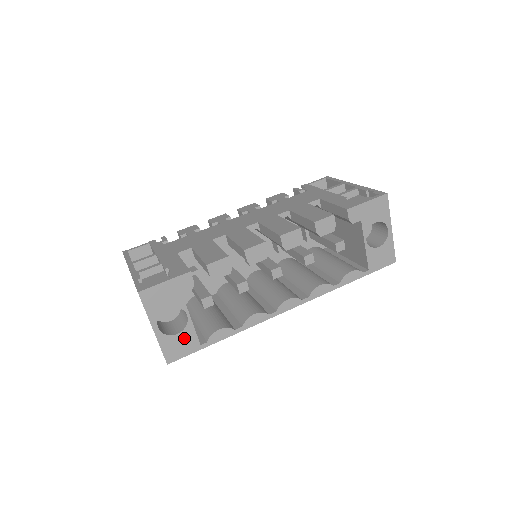
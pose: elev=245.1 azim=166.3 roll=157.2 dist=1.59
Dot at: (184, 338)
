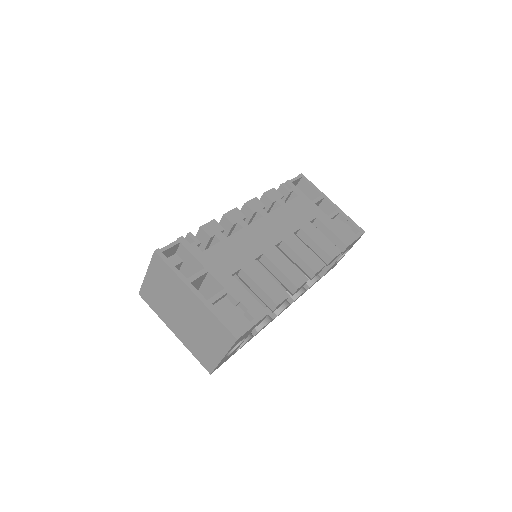
Dot at: (231, 354)
